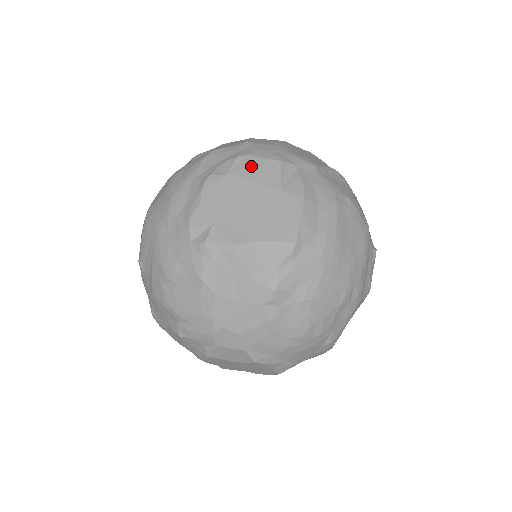
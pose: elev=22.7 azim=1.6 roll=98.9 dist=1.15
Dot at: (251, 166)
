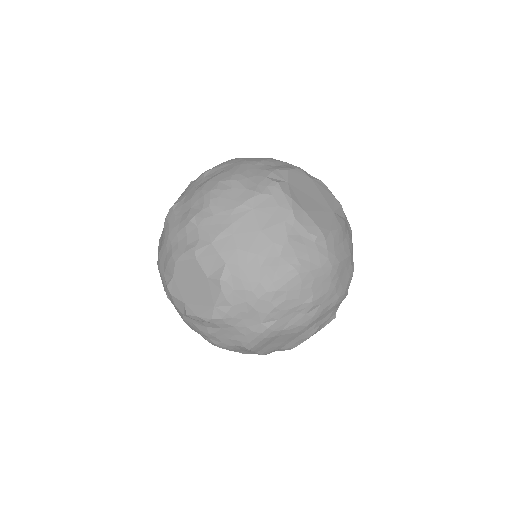
Dot at: (326, 190)
